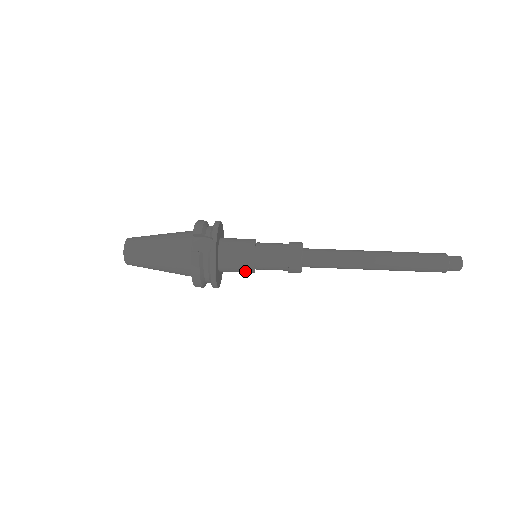
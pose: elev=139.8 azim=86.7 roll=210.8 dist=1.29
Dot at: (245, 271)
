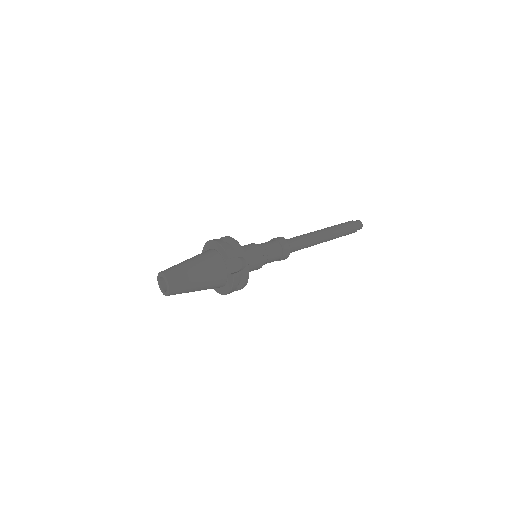
Dot at: occluded
